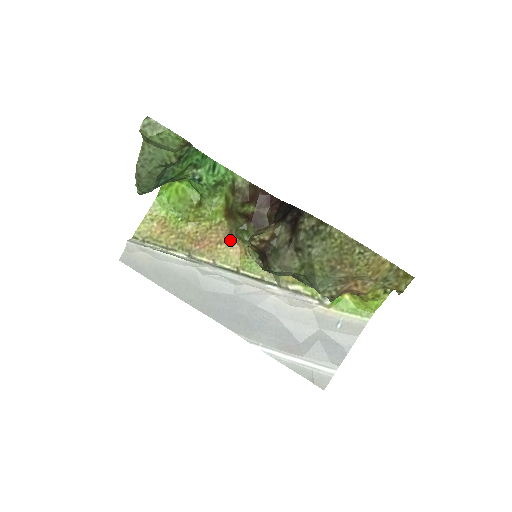
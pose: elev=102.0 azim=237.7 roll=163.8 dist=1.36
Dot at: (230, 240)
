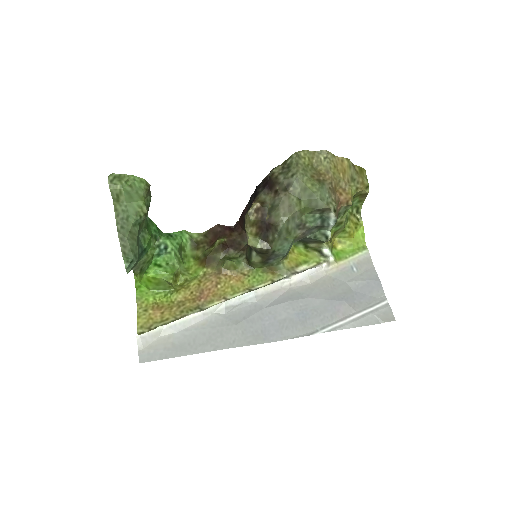
Dot at: (224, 276)
